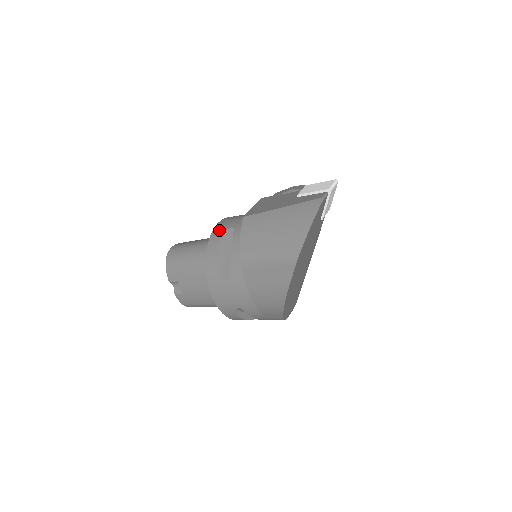
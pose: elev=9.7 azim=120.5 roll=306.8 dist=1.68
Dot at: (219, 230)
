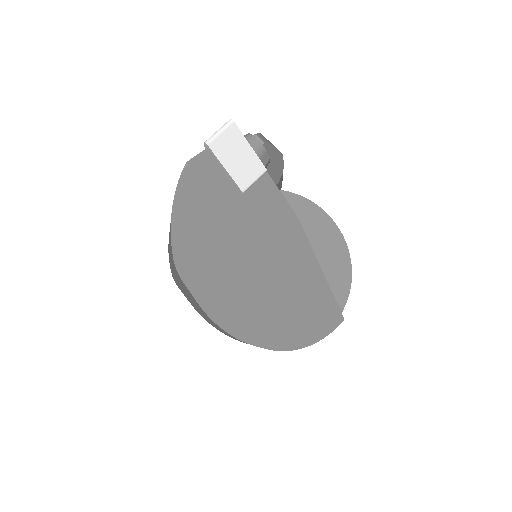
Dot at: occluded
